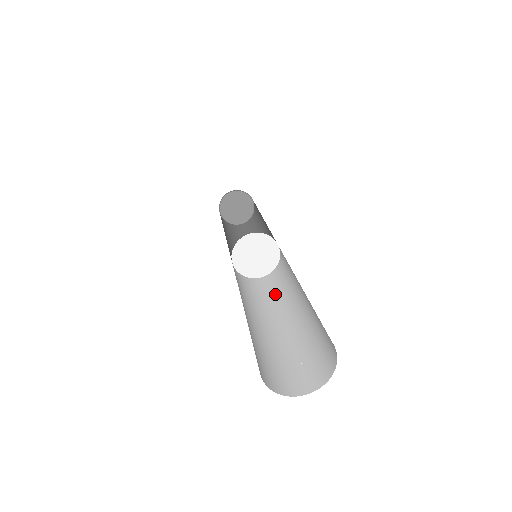
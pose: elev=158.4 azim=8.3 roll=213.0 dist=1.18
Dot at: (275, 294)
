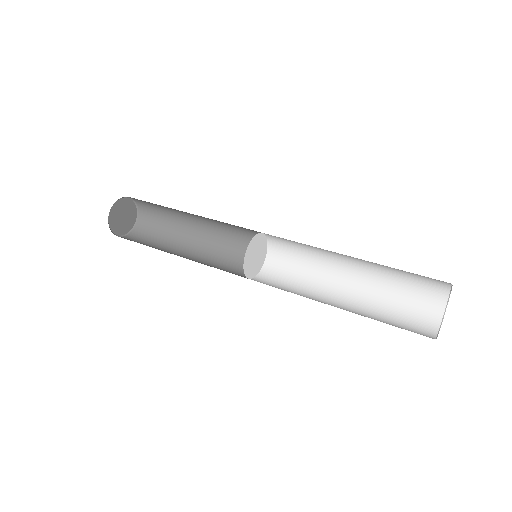
Dot at: (305, 260)
